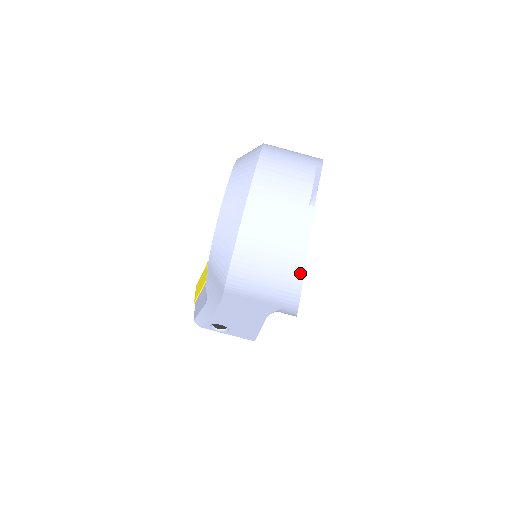
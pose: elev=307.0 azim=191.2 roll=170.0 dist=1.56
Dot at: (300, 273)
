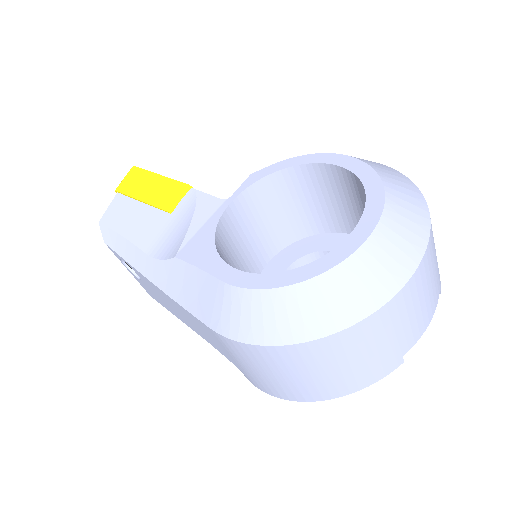
Dot at: (313, 398)
